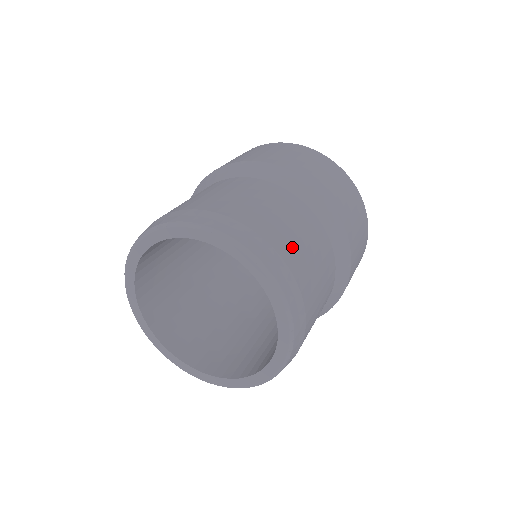
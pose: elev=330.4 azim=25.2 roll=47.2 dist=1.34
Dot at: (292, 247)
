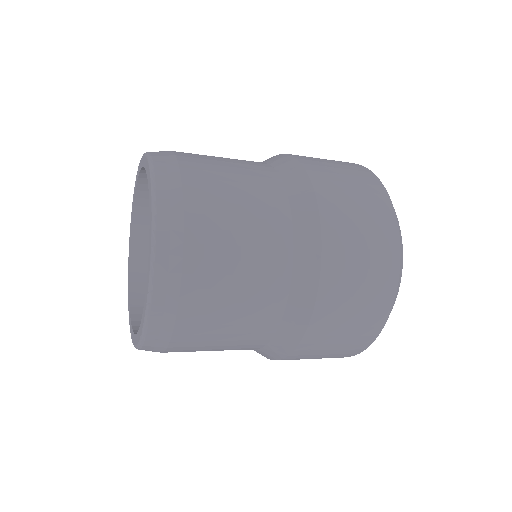
Dot at: (201, 159)
